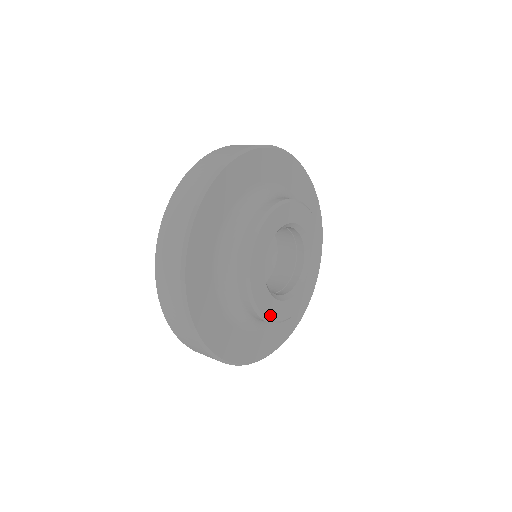
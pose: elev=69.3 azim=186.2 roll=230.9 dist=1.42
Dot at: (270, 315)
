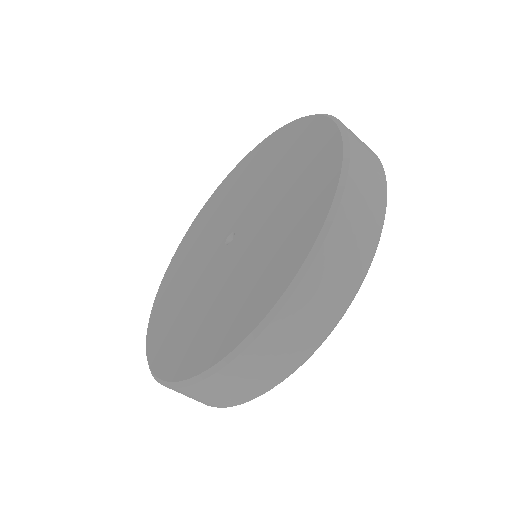
Dot at: occluded
